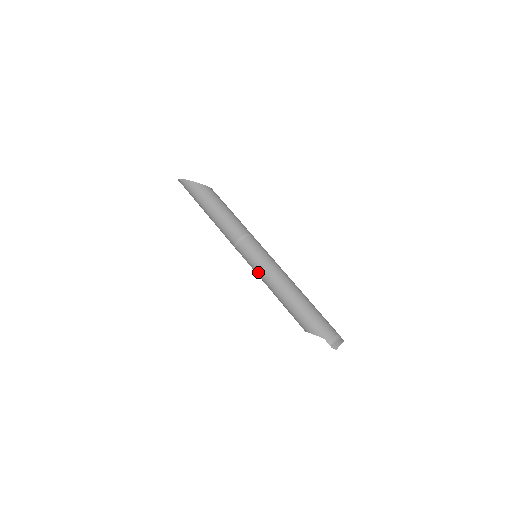
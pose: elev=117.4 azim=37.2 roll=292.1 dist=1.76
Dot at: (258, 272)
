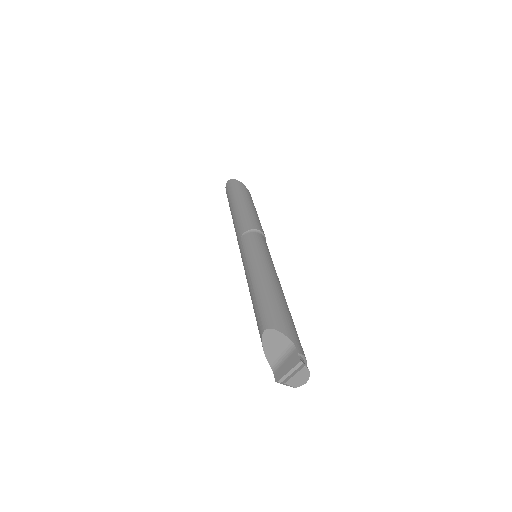
Dot at: (256, 256)
